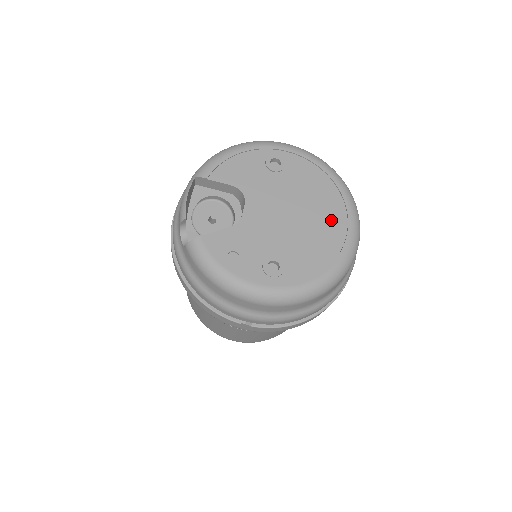
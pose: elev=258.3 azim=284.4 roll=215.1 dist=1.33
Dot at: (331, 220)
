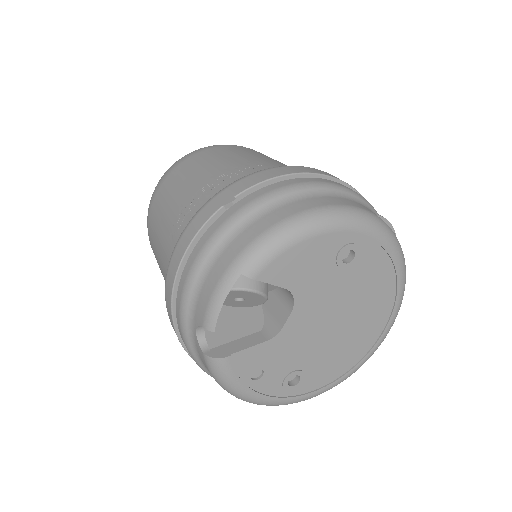
Dot at: (371, 326)
